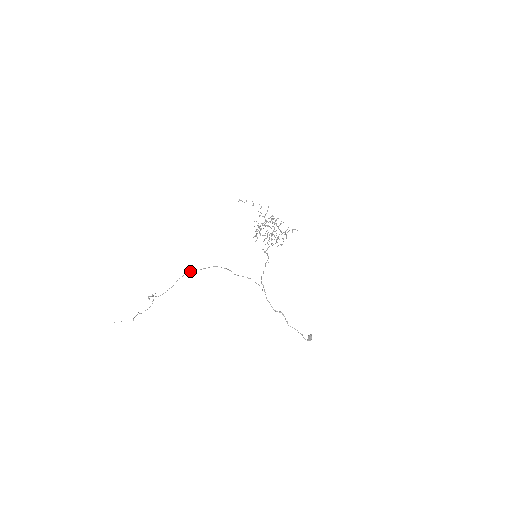
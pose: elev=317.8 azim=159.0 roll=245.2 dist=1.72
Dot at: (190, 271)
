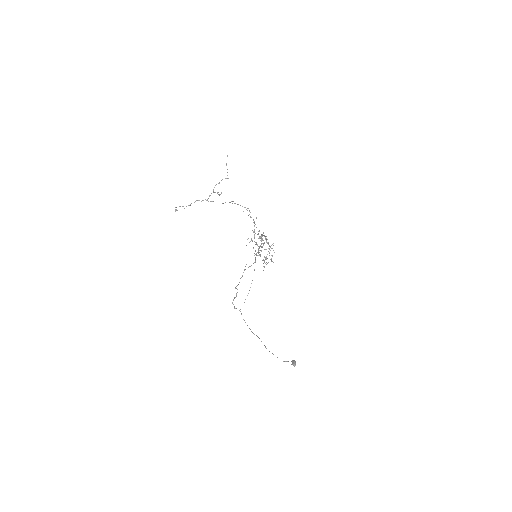
Dot at: occluded
